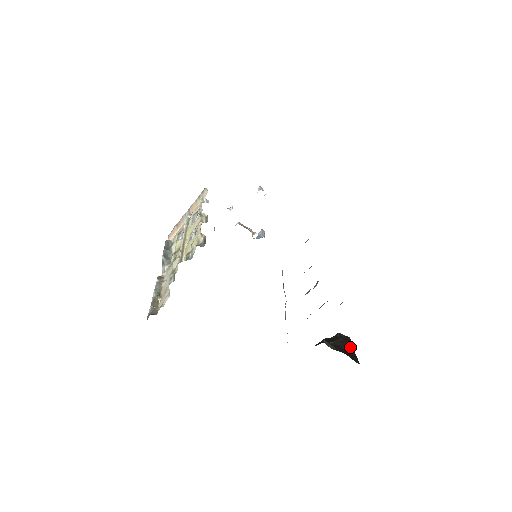
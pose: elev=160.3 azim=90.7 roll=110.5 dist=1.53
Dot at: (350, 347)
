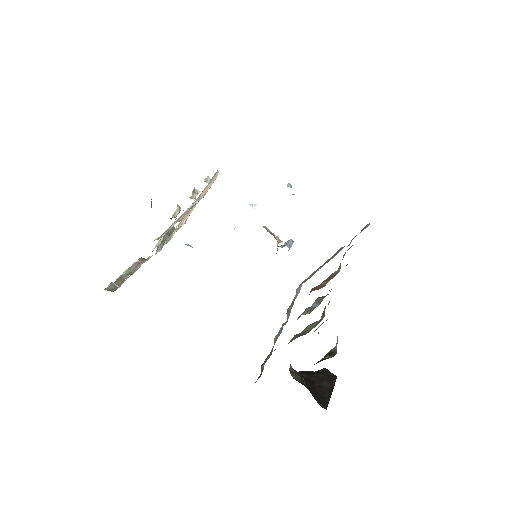
Dot at: (329, 387)
